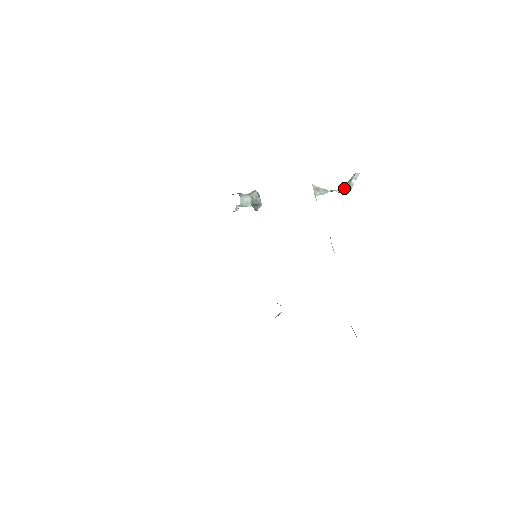
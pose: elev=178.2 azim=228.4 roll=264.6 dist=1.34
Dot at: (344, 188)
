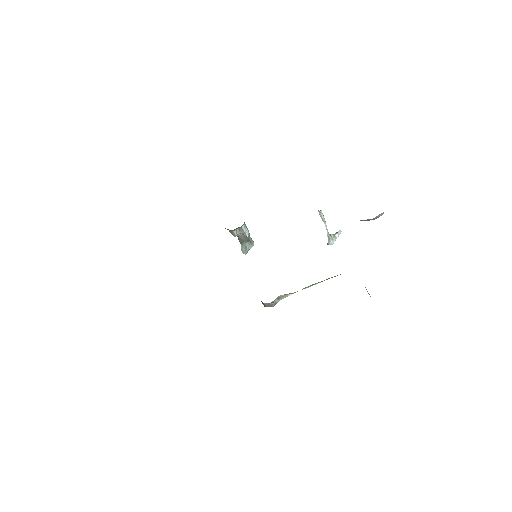
Dot at: (331, 235)
